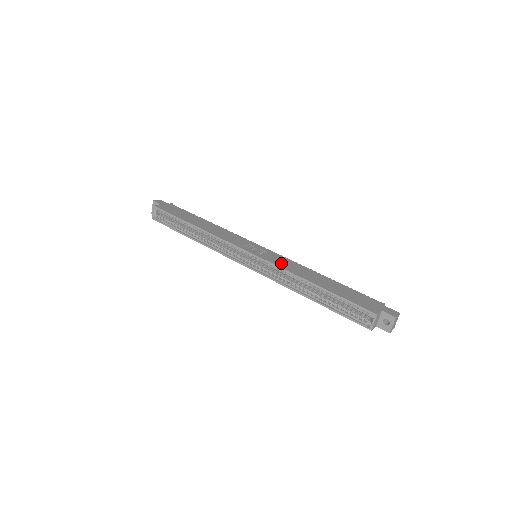
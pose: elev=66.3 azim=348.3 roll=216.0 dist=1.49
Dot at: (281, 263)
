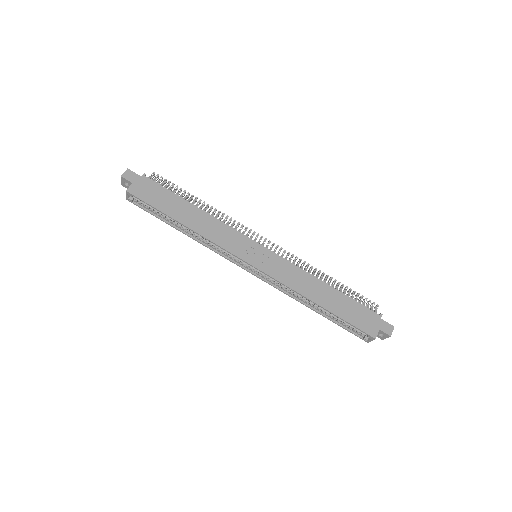
Dot at: (285, 276)
